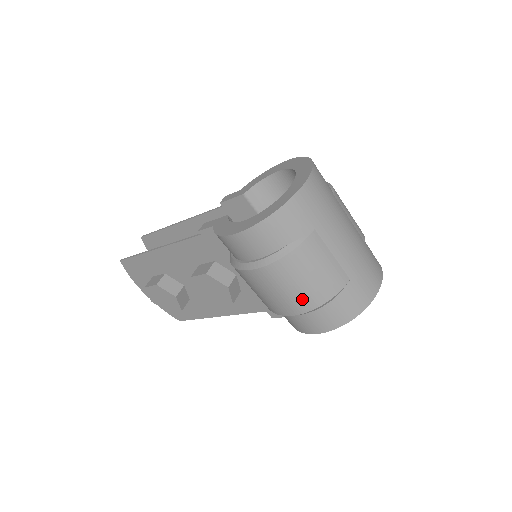
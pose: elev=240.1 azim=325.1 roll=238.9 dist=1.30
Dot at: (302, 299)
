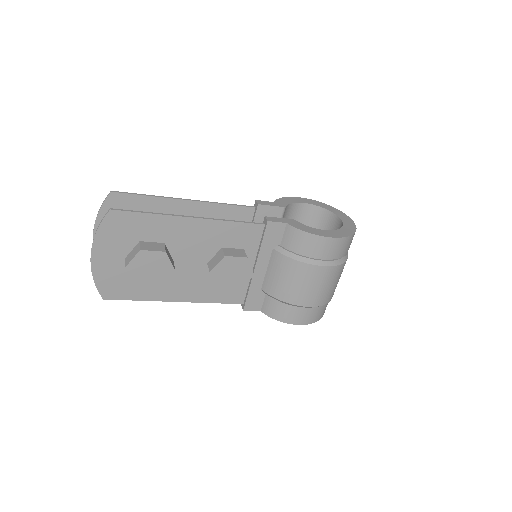
Dot at: (326, 296)
